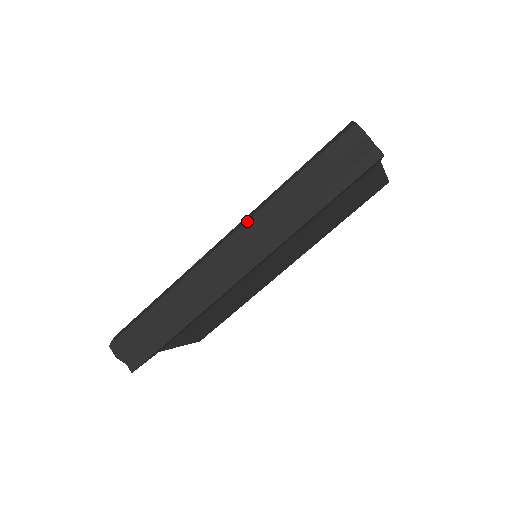
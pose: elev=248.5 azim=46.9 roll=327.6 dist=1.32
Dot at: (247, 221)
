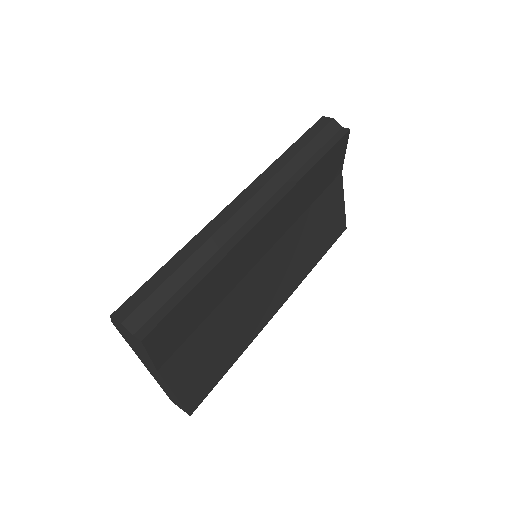
Dot at: (255, 179)
